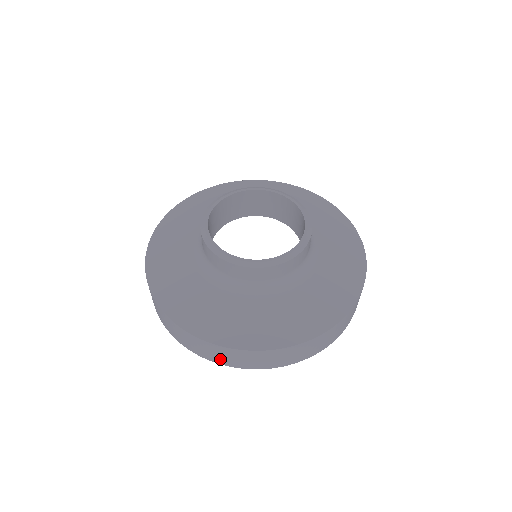
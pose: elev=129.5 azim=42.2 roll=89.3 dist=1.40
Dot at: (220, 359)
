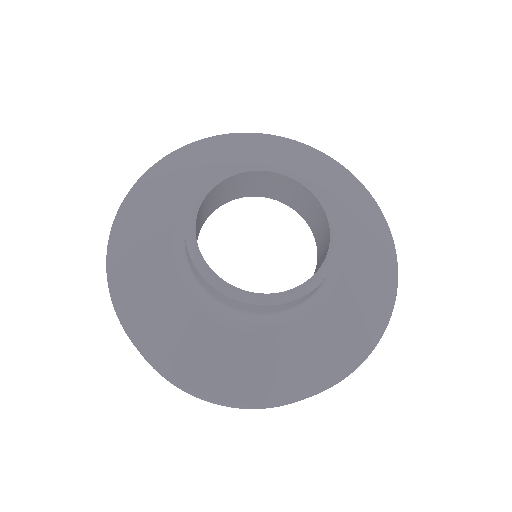
Dot at: (180, 388)
